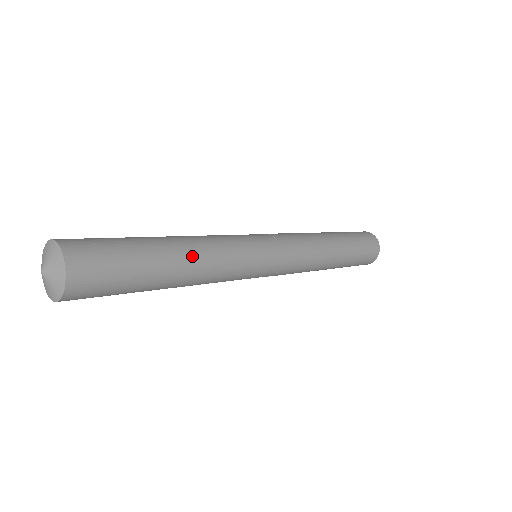
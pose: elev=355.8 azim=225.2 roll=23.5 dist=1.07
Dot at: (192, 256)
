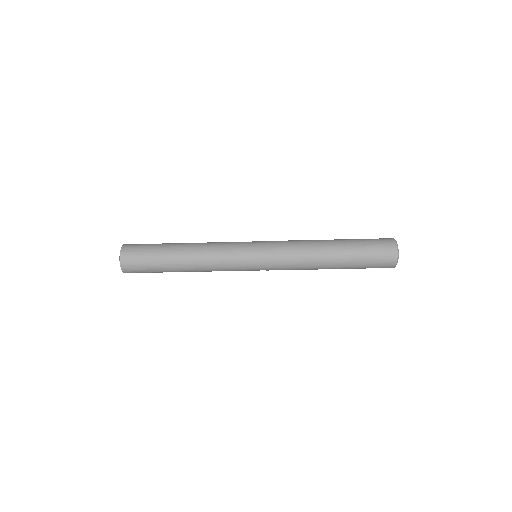
Dot at: occluded
